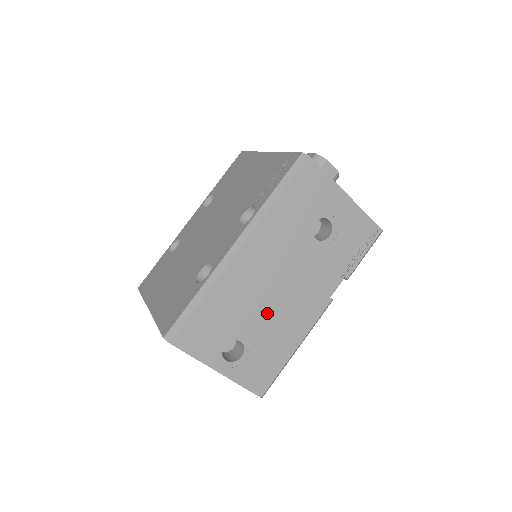
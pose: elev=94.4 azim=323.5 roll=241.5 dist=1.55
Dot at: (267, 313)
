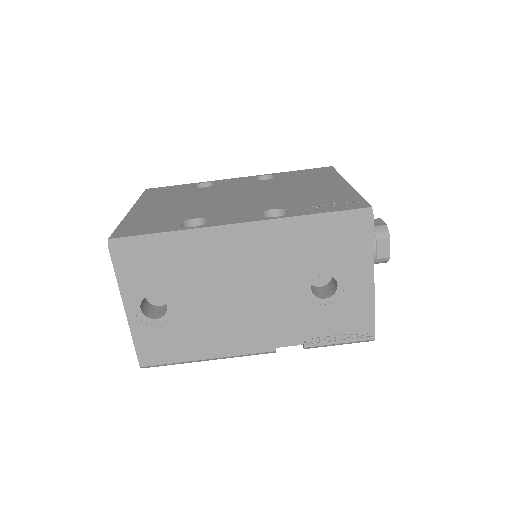
Dot at: (211, 306)
